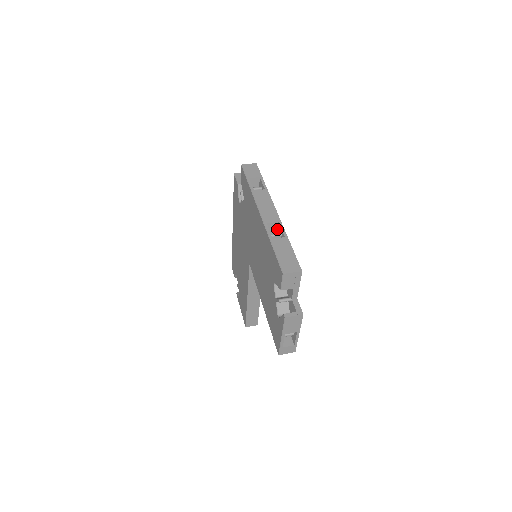
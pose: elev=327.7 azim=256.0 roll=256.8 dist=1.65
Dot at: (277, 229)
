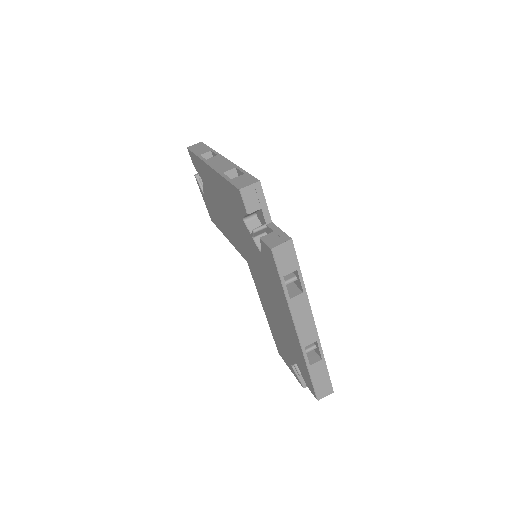
Dot at: occluded
